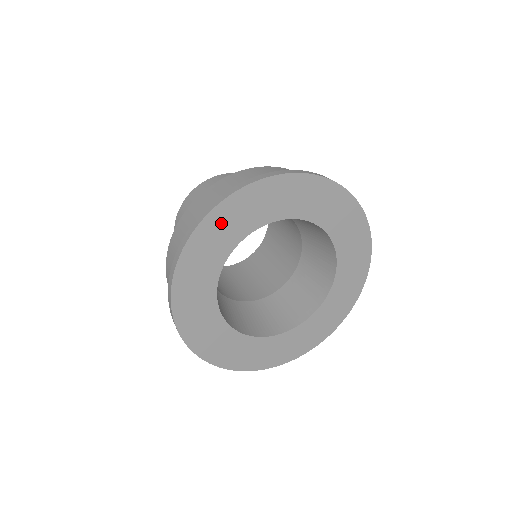
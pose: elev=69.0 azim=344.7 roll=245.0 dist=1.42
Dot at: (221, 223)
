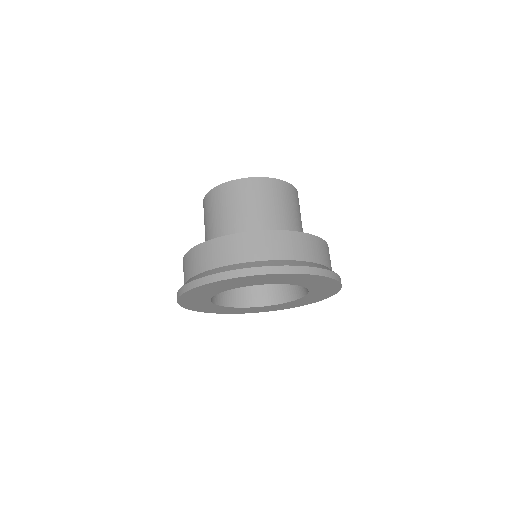
Dot at: (194, 294)
